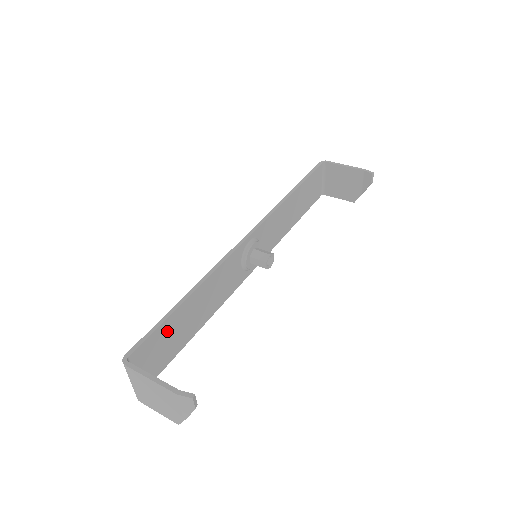
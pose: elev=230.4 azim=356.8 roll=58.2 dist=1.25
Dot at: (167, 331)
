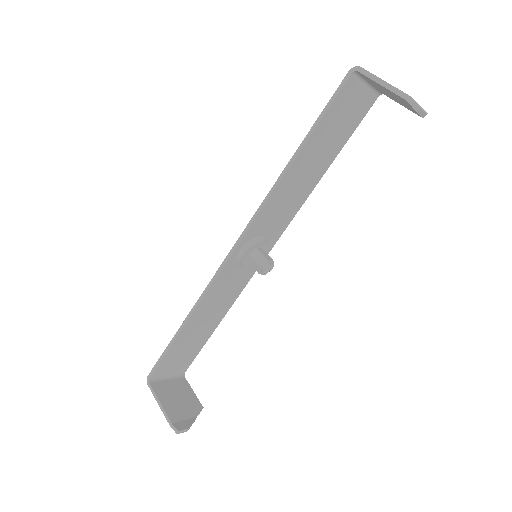
Dot at: (178, 349)
